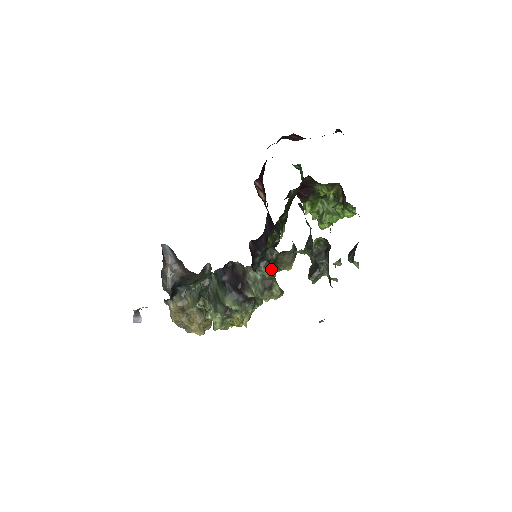
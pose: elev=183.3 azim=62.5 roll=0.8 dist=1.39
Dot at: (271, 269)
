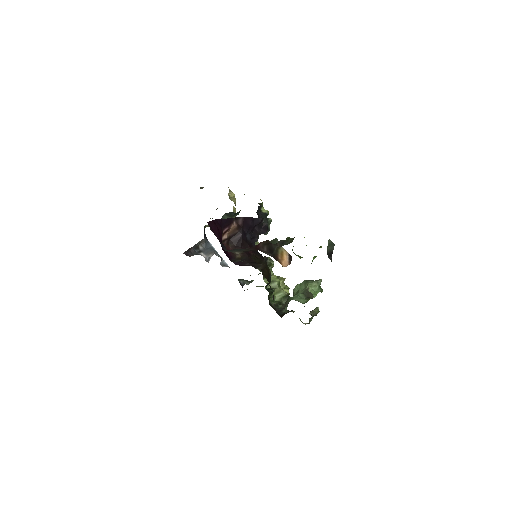
Dot at: occluded
